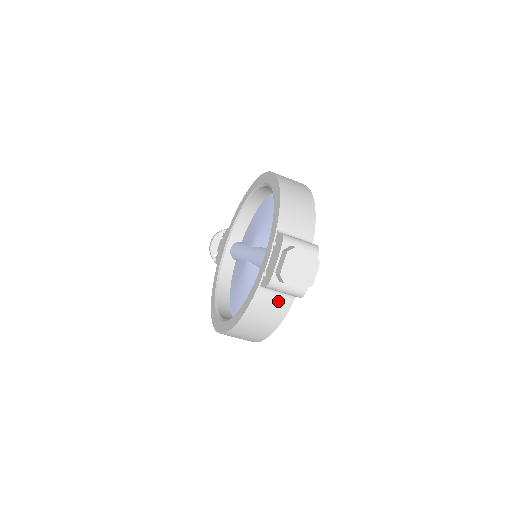
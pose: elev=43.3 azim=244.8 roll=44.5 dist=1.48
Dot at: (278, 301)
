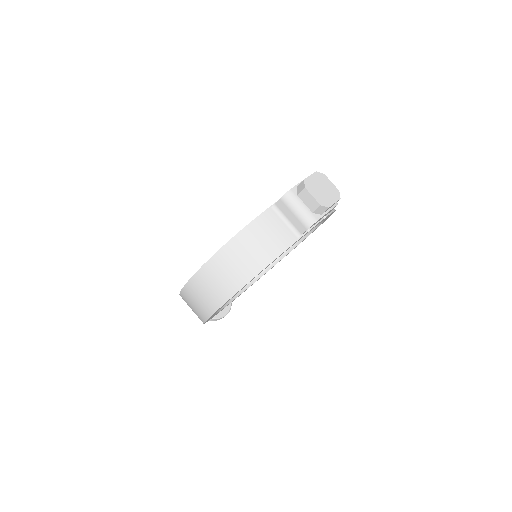
Dot at: (282, 232)
